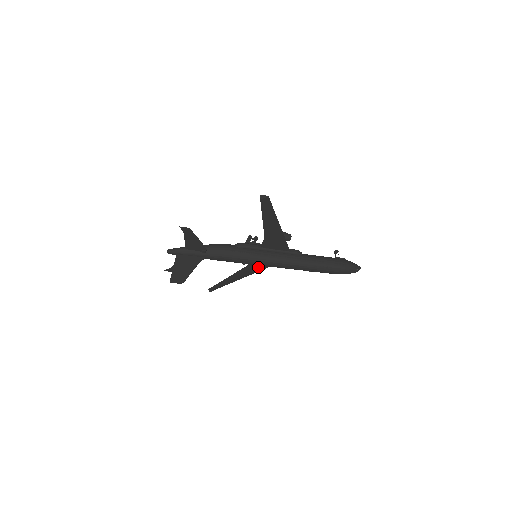
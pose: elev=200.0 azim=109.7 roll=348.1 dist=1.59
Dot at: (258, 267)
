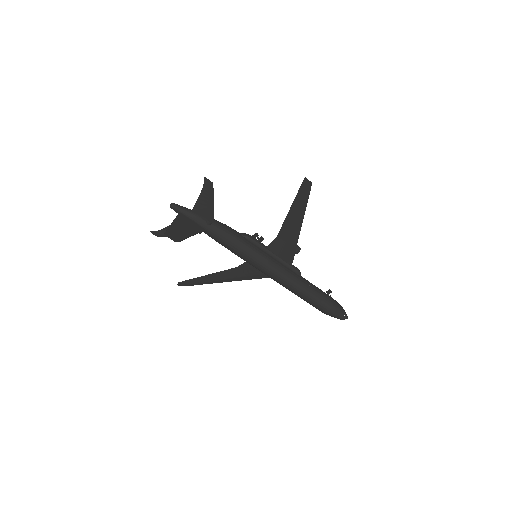
Dot at: (248, 274)
